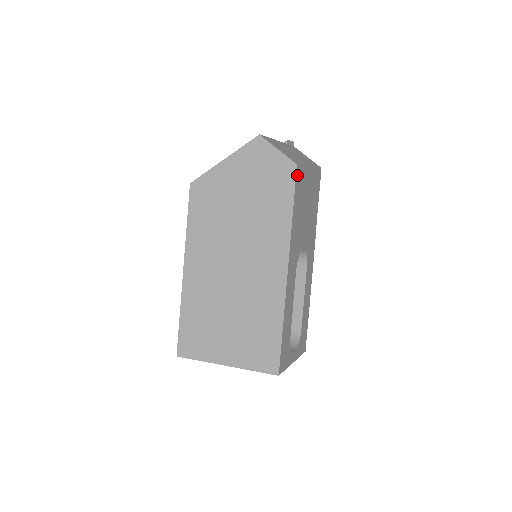
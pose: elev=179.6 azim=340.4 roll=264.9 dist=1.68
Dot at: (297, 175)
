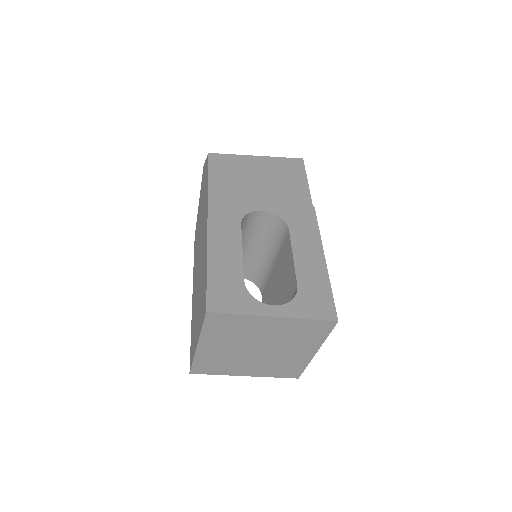
Dot at: (213, 159)
